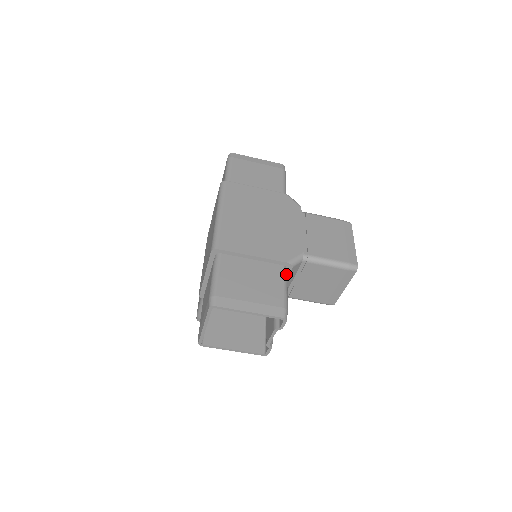
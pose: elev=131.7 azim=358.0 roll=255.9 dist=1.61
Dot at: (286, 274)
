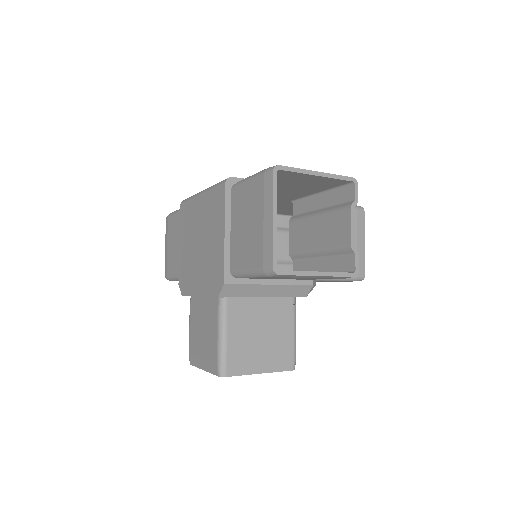
Dot at: occluded
